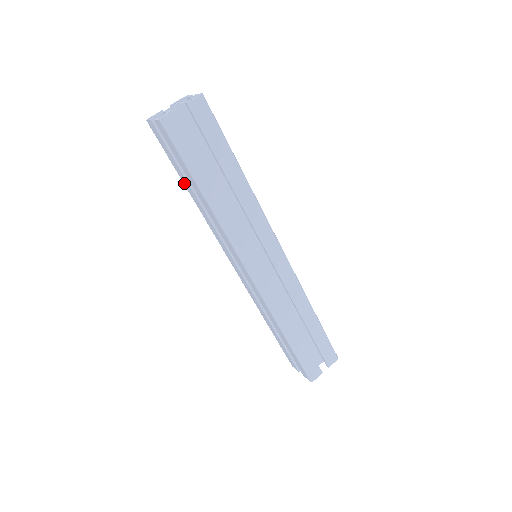
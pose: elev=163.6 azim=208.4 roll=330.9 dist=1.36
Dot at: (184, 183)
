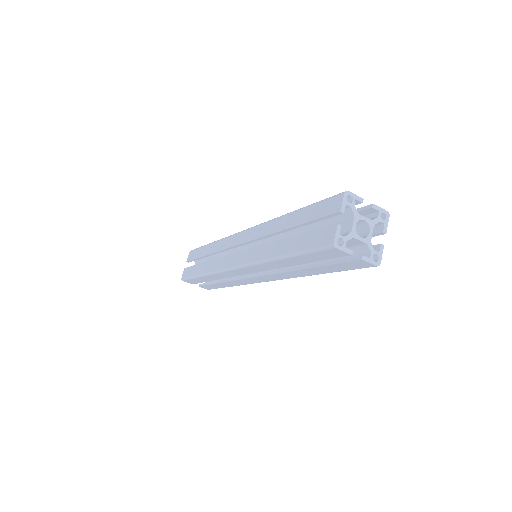
Dot at: (294, 214)
